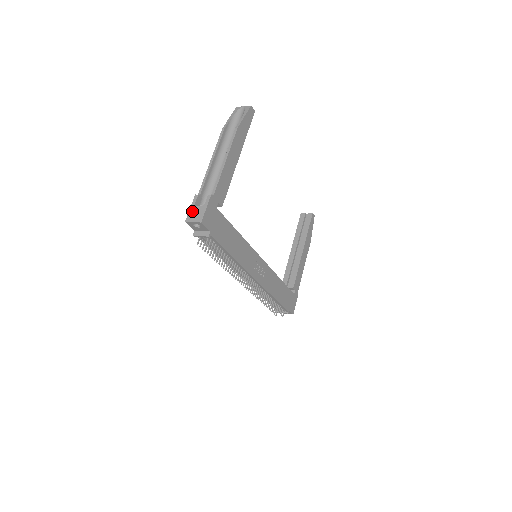
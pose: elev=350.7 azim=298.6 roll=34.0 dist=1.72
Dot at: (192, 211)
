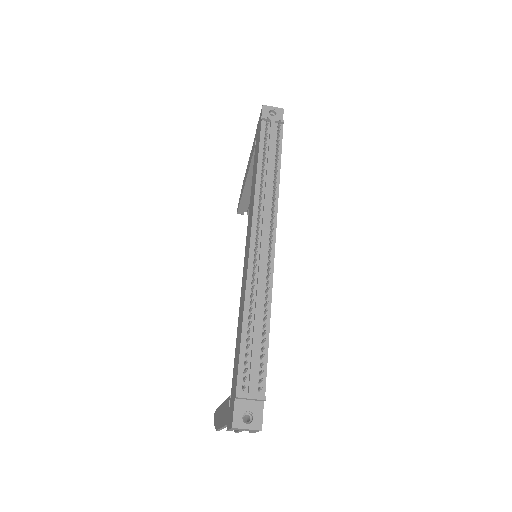
Dot at: occluded
